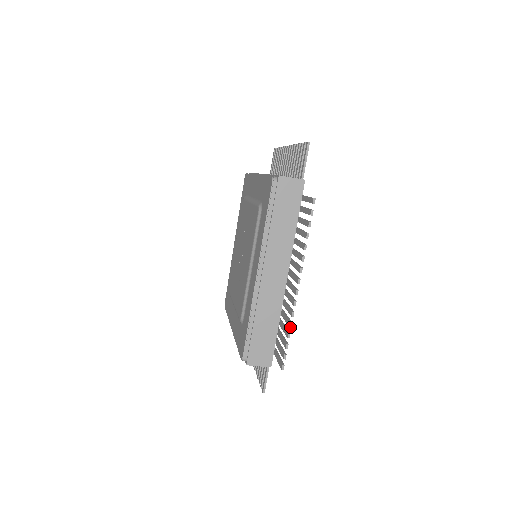
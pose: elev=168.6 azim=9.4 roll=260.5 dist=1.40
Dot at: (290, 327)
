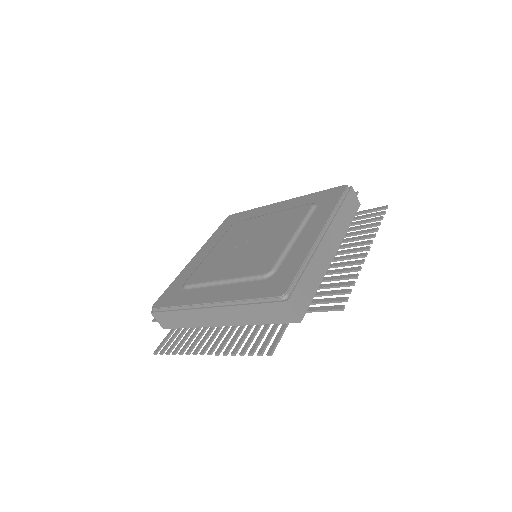
Dot at: (357, 277)
